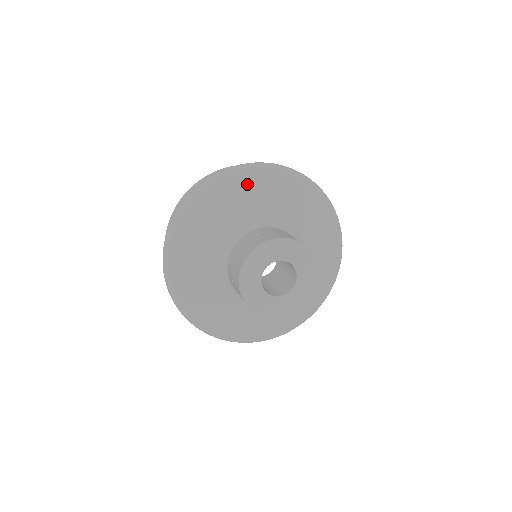
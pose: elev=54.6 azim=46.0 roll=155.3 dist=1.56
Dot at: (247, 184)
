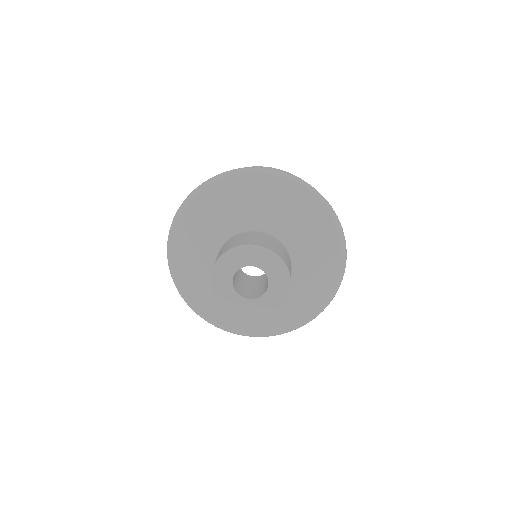
Dot at: (191, 220)
